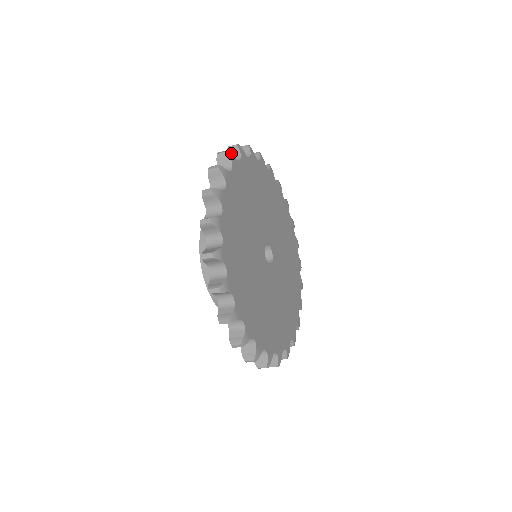
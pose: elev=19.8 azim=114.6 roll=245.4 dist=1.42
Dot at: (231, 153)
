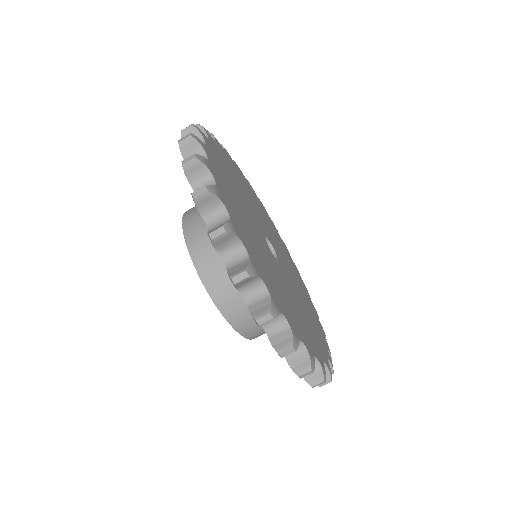
Dot at: occluded
